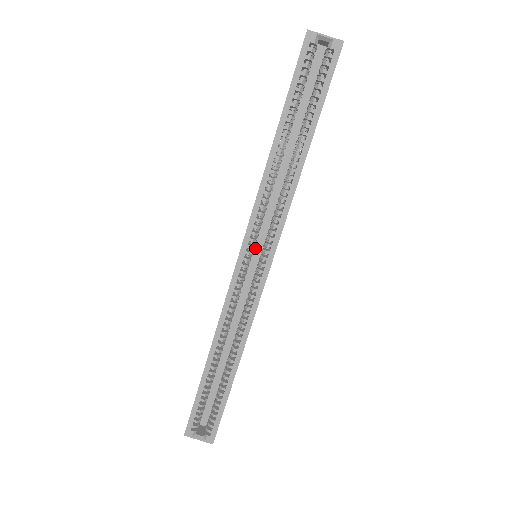
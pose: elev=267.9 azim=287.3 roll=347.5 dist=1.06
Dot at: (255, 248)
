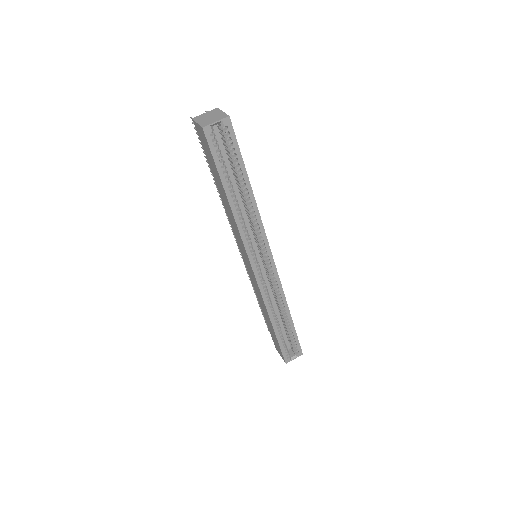
Dot at: occluded
